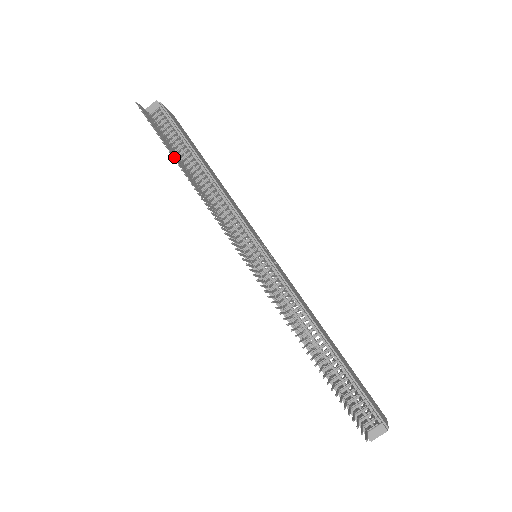
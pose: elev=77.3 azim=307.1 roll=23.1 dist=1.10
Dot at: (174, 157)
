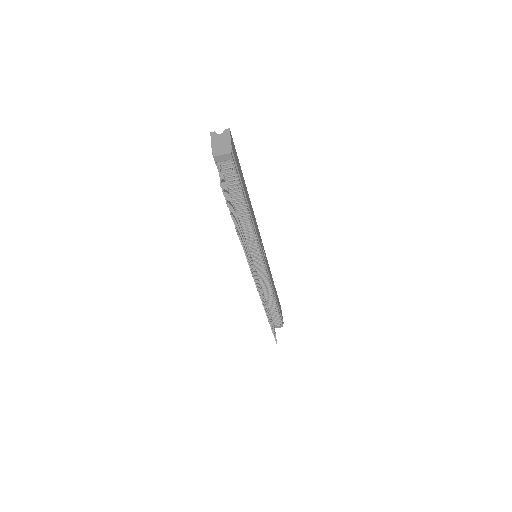
Dot at: (237, 229)
